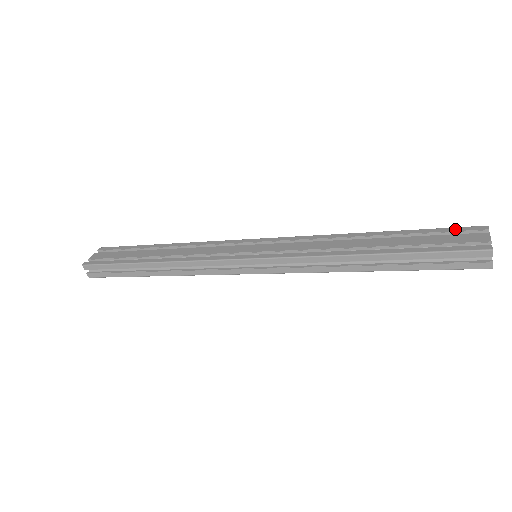
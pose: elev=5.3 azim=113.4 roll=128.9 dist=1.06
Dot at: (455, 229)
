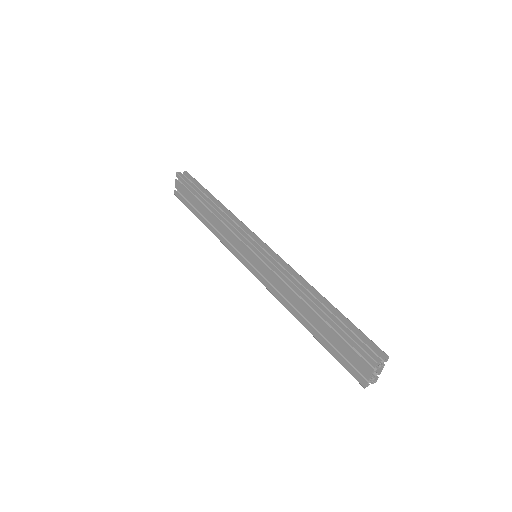
Dot at: (356, 348)
